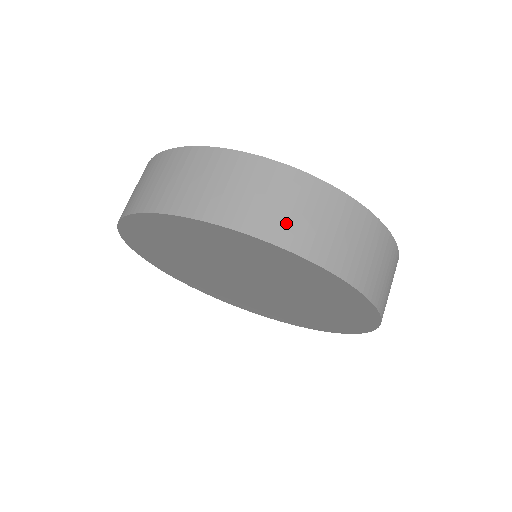
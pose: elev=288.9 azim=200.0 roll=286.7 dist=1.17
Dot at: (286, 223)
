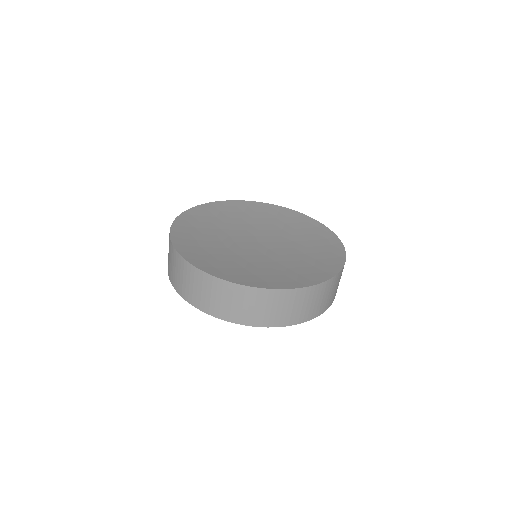
Dot at: (185, 288)
